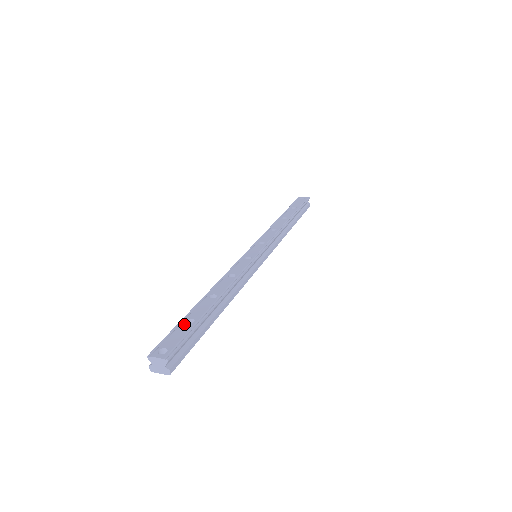
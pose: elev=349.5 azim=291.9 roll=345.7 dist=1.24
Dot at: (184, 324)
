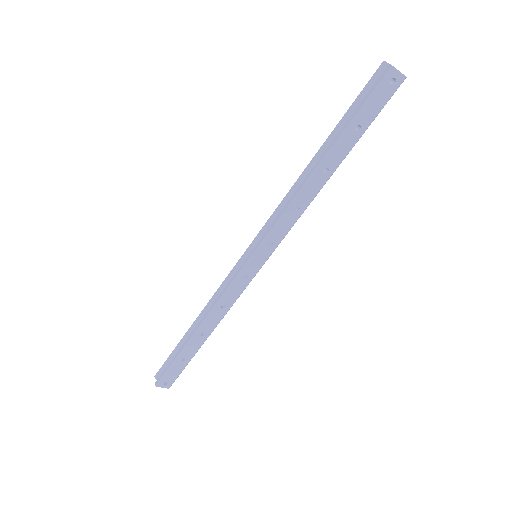
Dot at: (352, 113)
